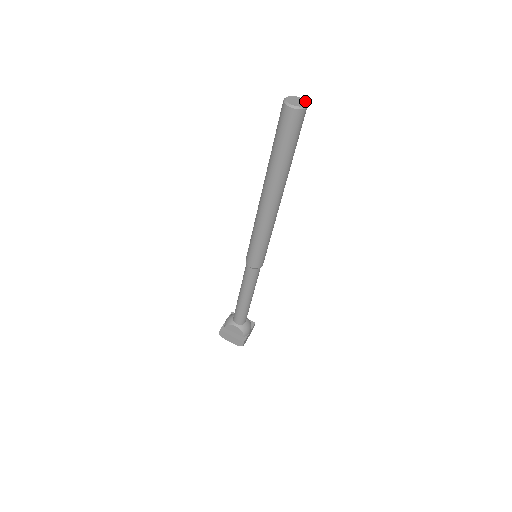
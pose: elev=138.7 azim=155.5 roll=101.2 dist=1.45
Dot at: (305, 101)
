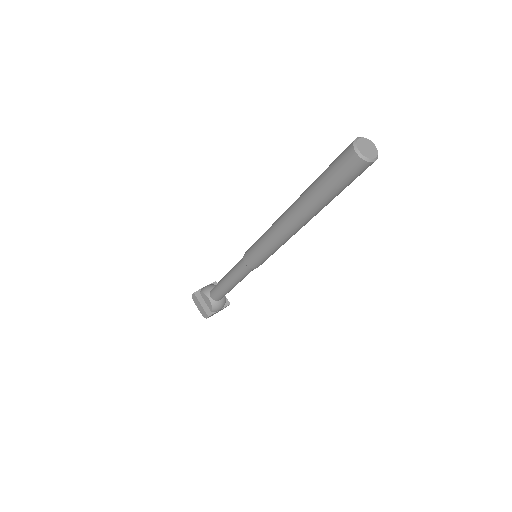
Dot at: (377, 153)
